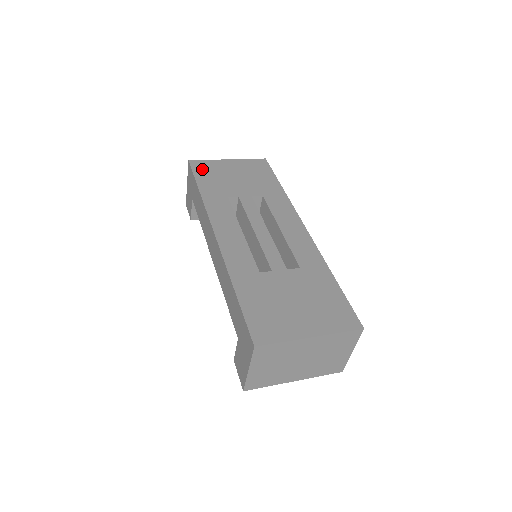
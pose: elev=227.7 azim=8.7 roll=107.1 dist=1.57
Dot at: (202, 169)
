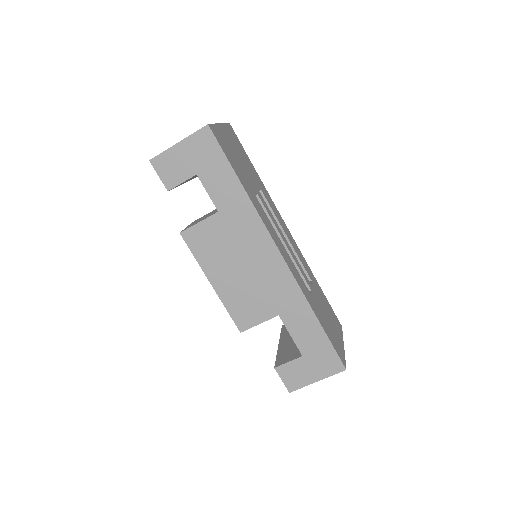
Dot at: (223, 144)
